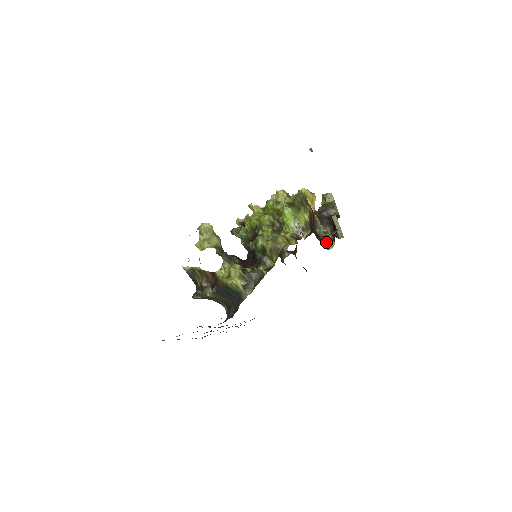
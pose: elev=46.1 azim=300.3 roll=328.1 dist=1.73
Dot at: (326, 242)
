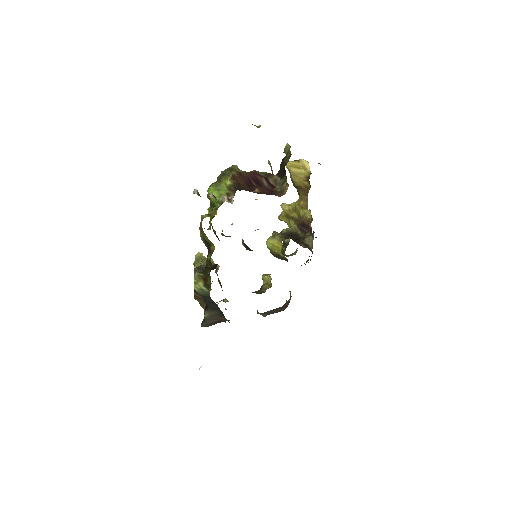
Dot at: (283, 191)
